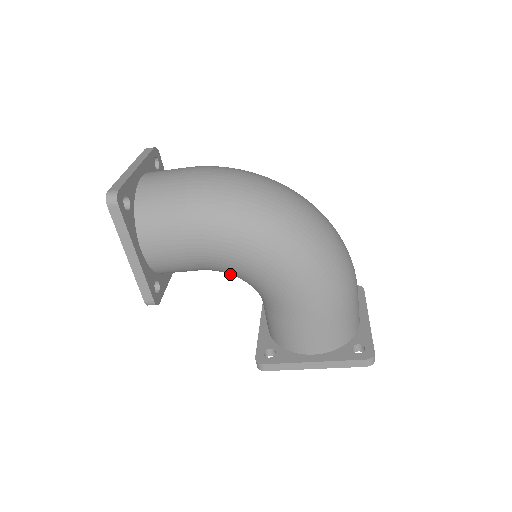
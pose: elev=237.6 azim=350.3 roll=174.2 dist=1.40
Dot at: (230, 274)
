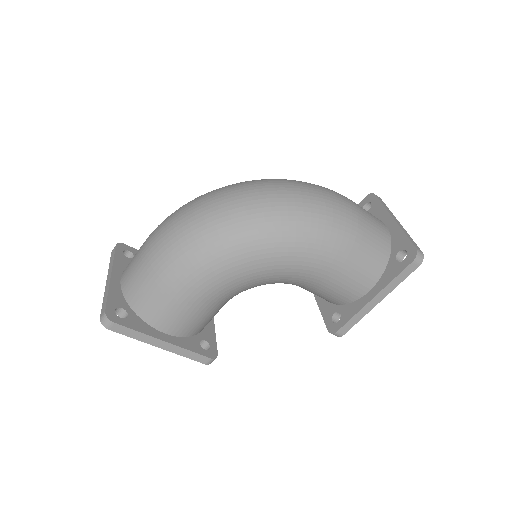
Dot at: occluded
